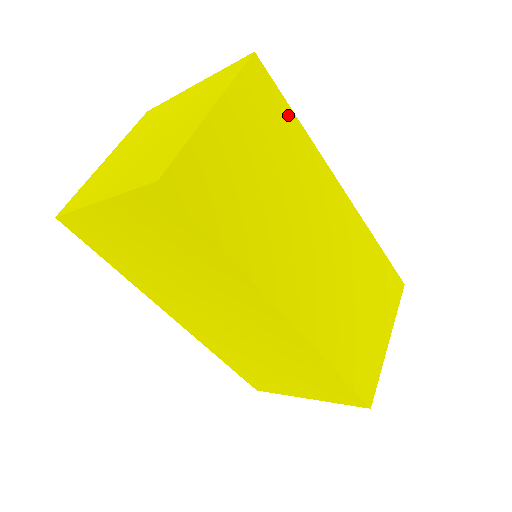
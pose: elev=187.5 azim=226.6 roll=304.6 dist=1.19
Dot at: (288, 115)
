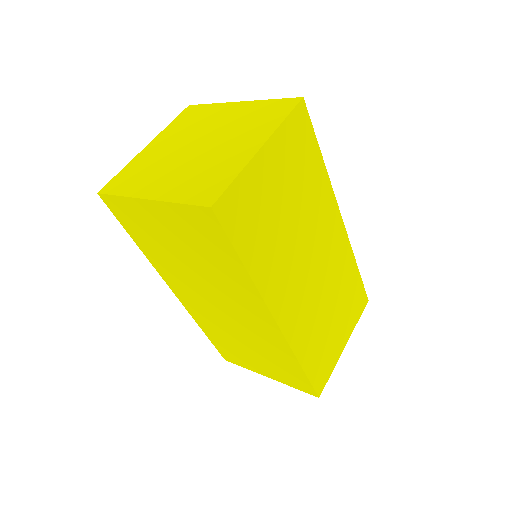
Dot at: (316, 153)
